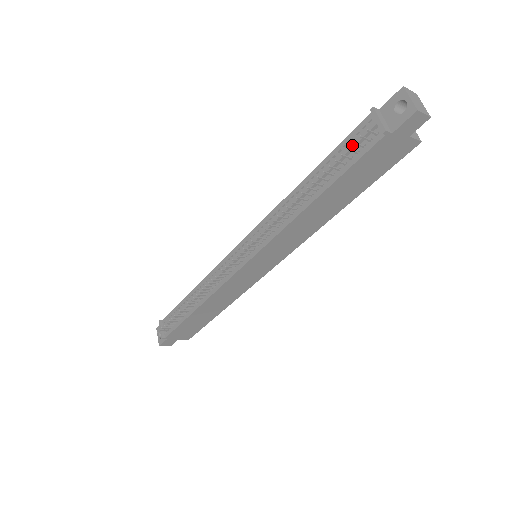
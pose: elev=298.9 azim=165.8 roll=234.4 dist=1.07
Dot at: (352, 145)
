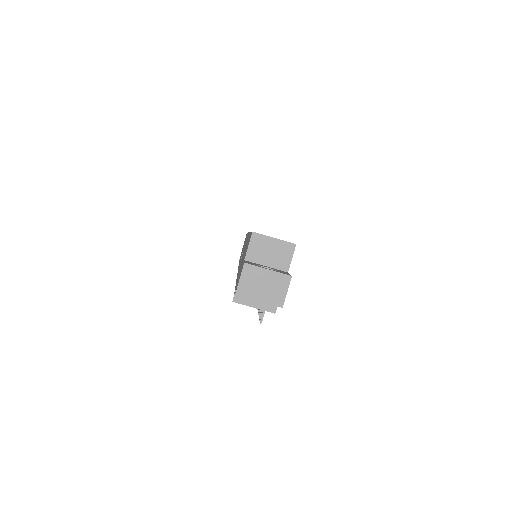
Dot at: occluded
